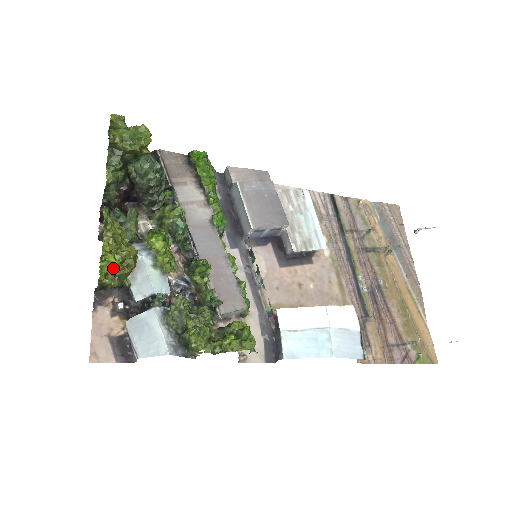
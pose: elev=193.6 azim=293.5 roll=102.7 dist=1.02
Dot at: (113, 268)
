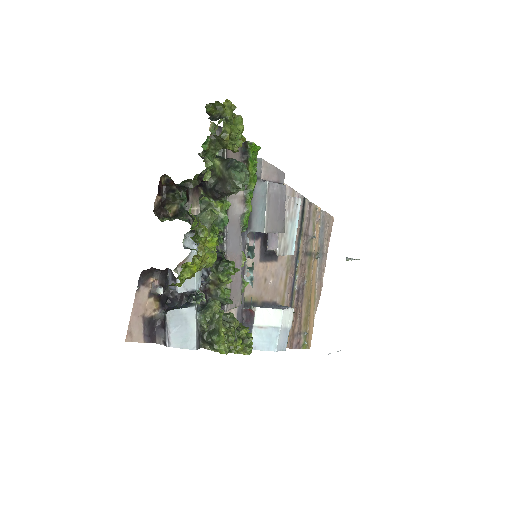
Dot at: (190, 276)
